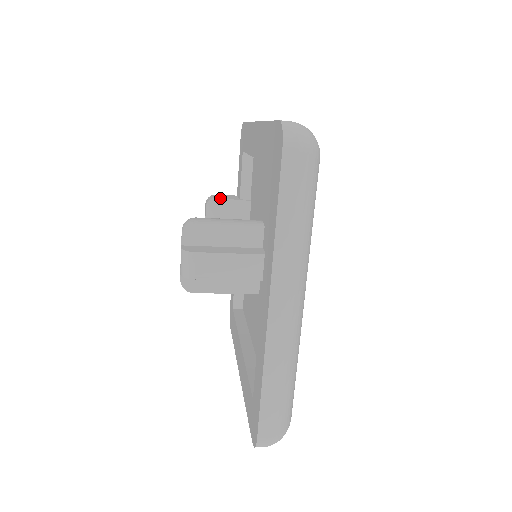
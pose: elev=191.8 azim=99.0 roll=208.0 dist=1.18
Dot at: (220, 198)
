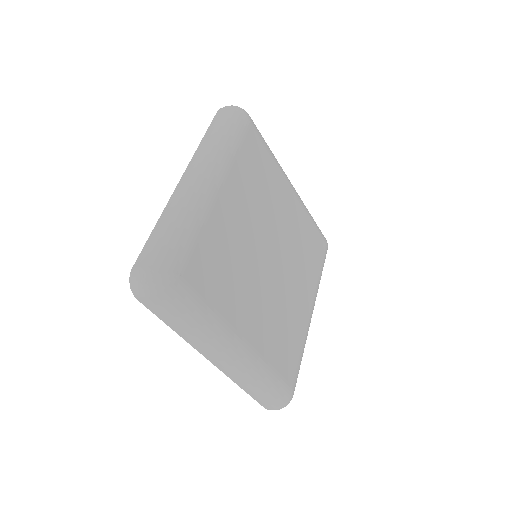
Dot at: occluded
